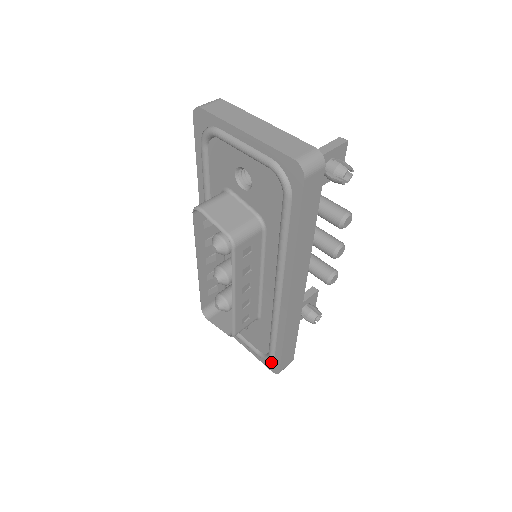
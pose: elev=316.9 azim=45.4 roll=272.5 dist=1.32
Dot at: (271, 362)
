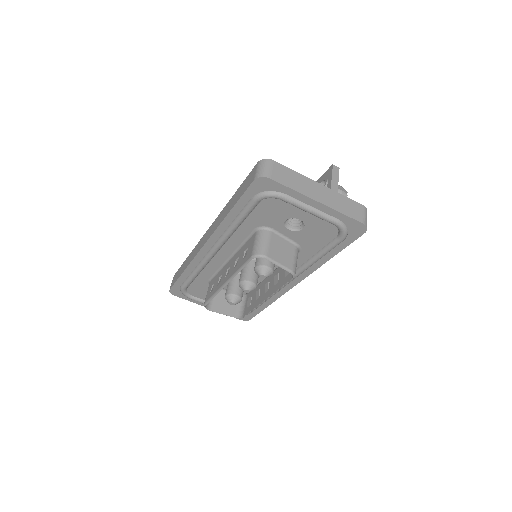
Dot at: occluded
